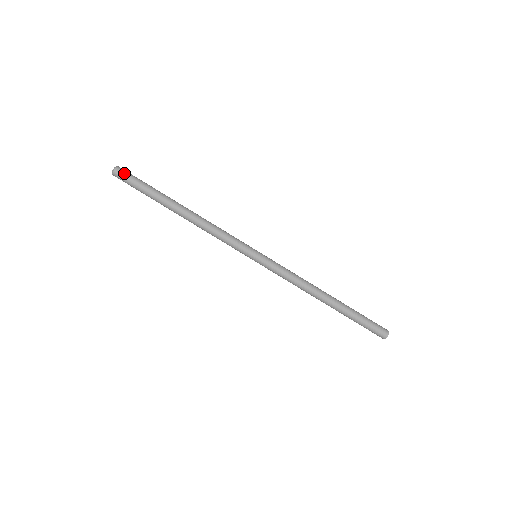
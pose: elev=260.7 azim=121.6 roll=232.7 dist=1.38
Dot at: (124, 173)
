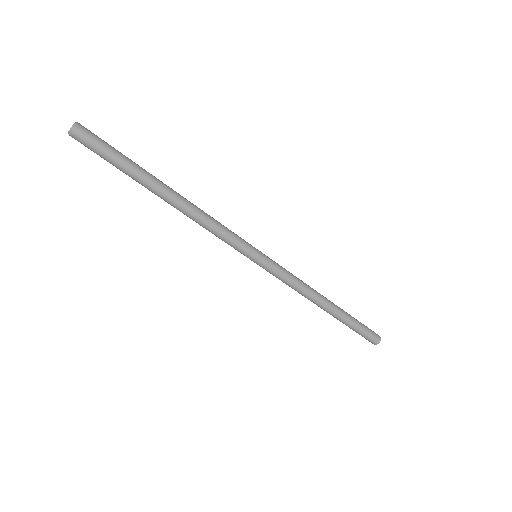
Dot at: (83, 143)
